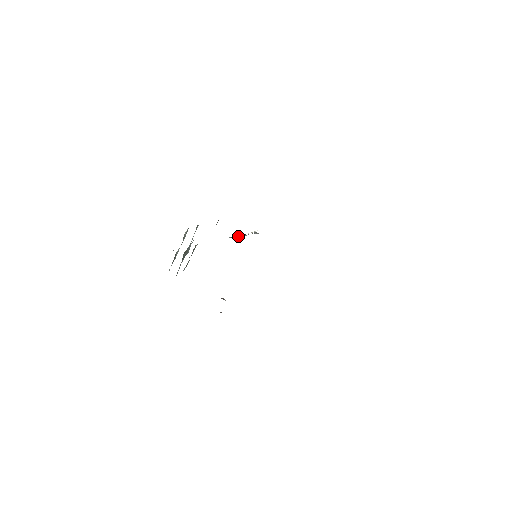
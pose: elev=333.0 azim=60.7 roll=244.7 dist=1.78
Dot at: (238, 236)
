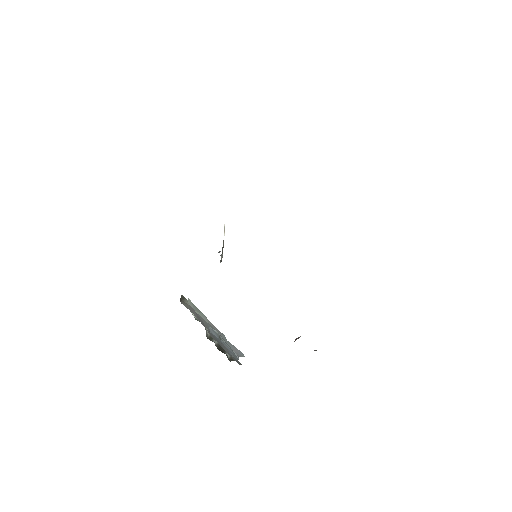
Dot at: occluded
